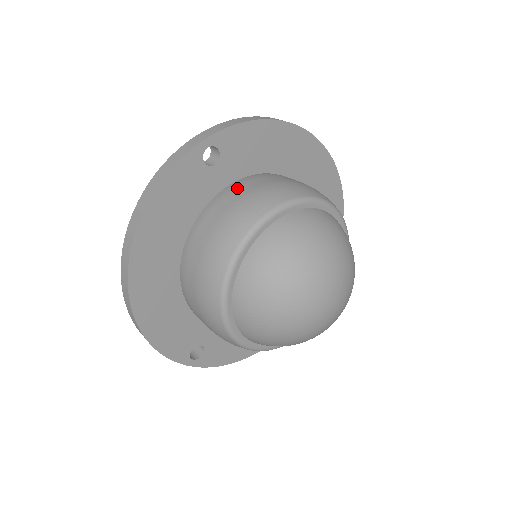
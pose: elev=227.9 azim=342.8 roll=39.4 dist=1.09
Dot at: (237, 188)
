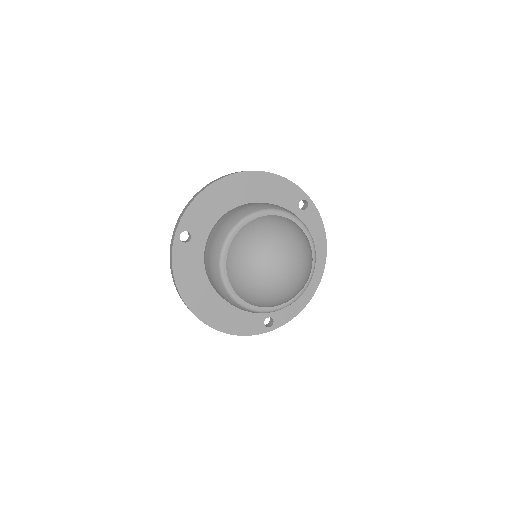
Dot at: (209, 240)
